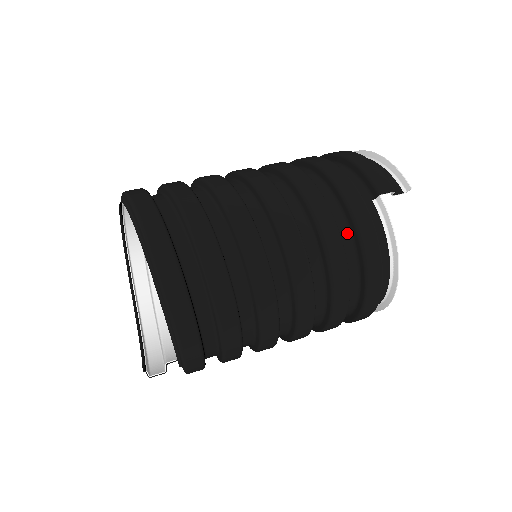
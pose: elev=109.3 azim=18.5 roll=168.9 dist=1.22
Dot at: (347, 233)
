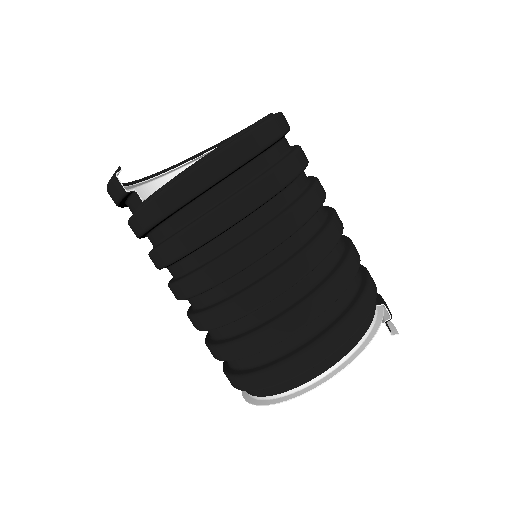
Dot at: (356, 284)
